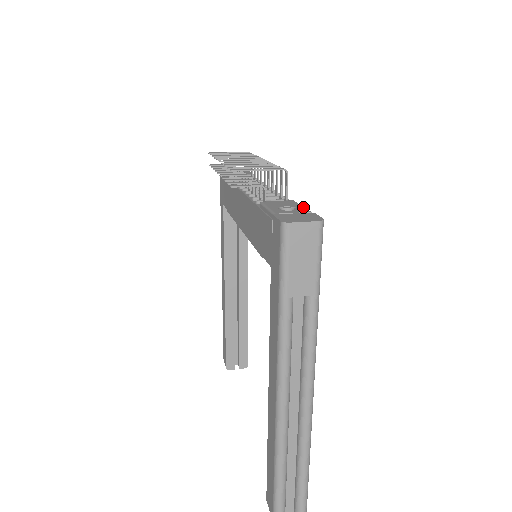
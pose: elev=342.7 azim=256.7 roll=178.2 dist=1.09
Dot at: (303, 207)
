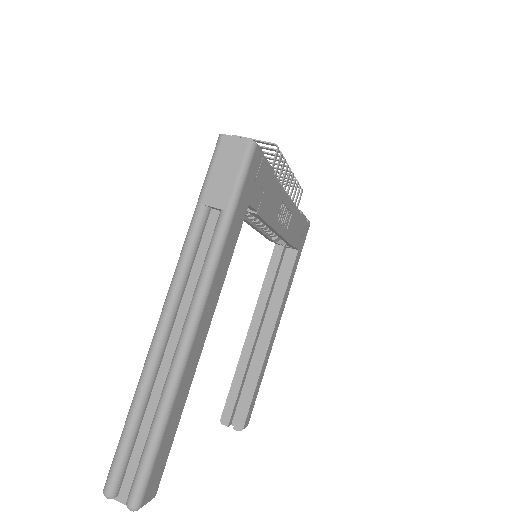
Dot at: (265, 158)
